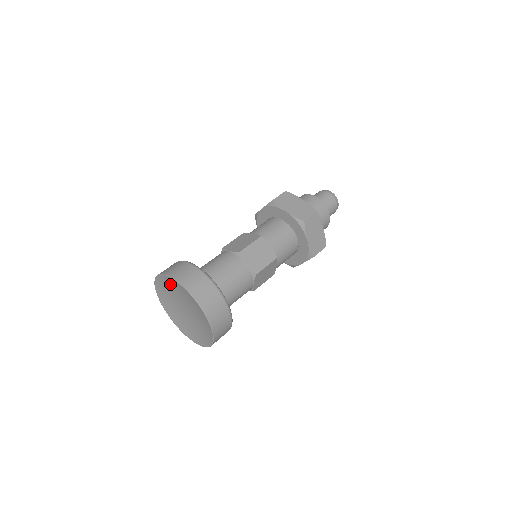
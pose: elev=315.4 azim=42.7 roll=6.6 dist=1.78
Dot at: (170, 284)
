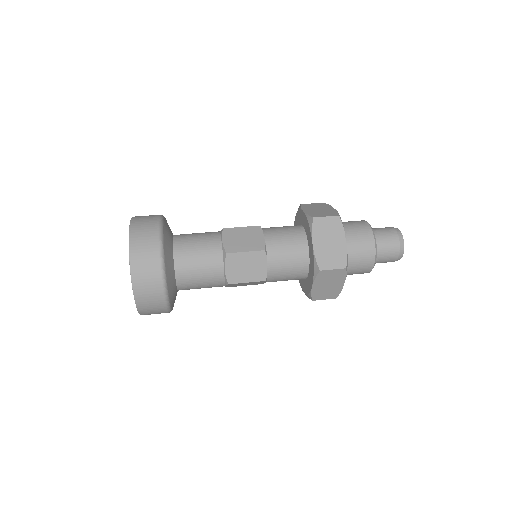
Dot at: occluded
